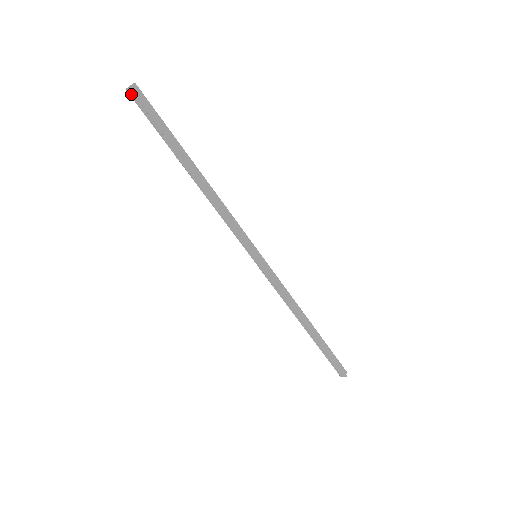
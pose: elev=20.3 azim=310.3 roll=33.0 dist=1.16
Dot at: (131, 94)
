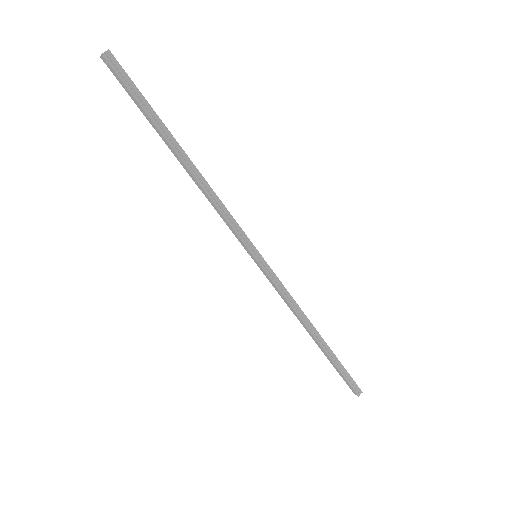
Dot at: (106, 63)
